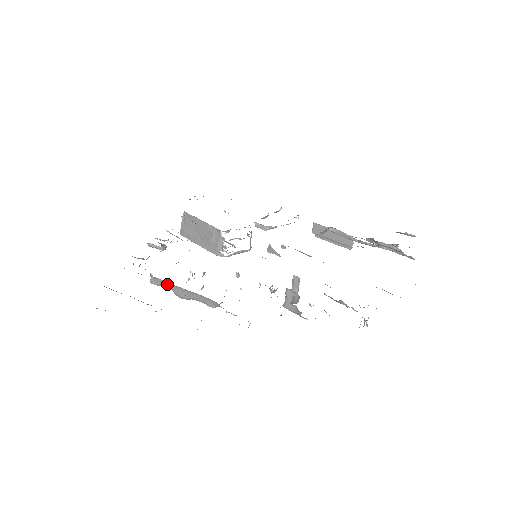
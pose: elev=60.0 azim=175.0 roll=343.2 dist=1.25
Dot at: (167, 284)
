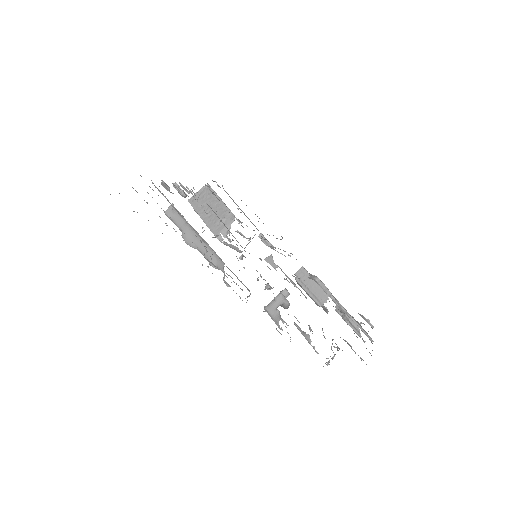
Dot at: (182, 222)
